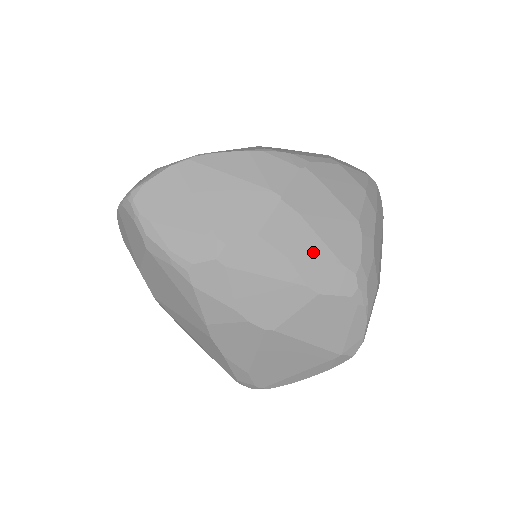
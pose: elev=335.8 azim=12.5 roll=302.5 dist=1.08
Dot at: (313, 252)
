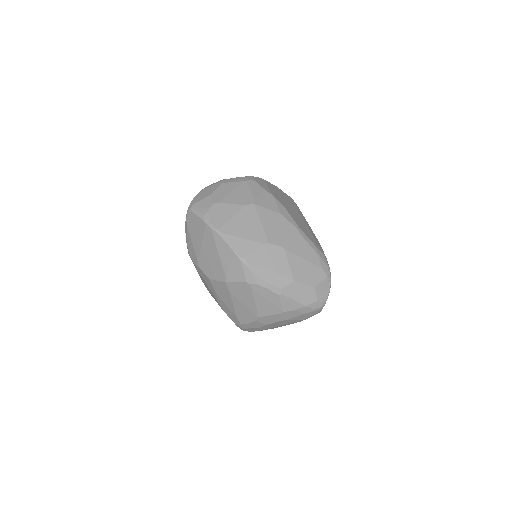
Dot at: (227, 303)
